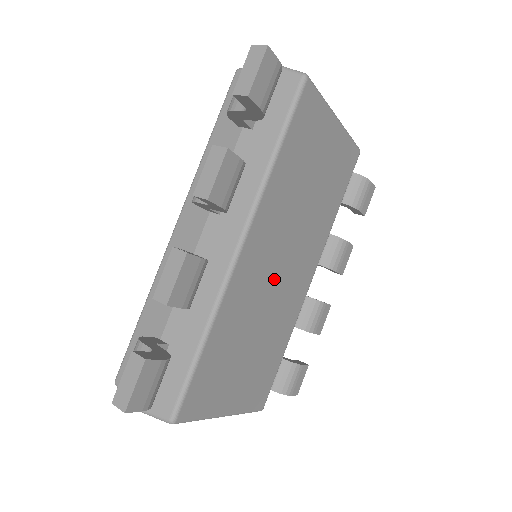
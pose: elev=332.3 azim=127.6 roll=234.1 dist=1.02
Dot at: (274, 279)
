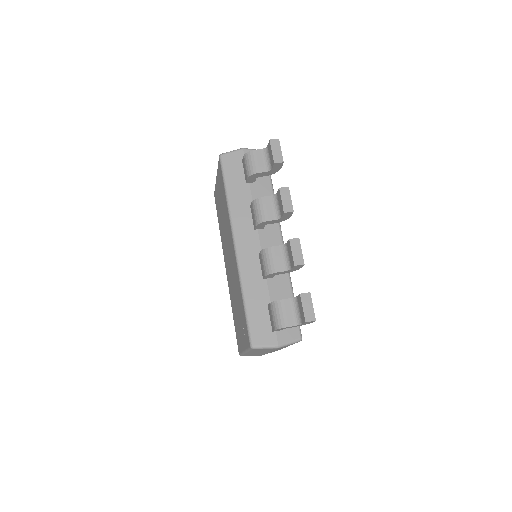
Dot at: occluded
